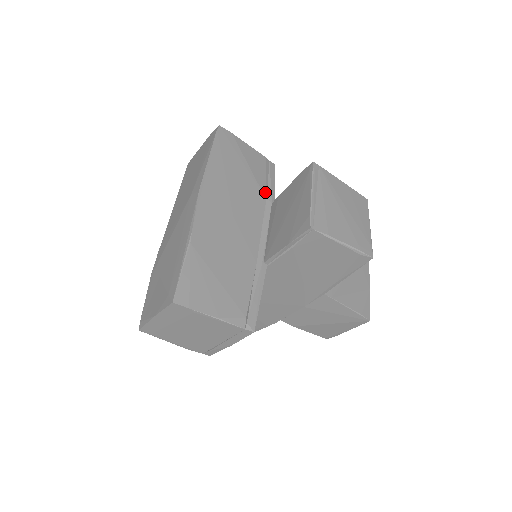
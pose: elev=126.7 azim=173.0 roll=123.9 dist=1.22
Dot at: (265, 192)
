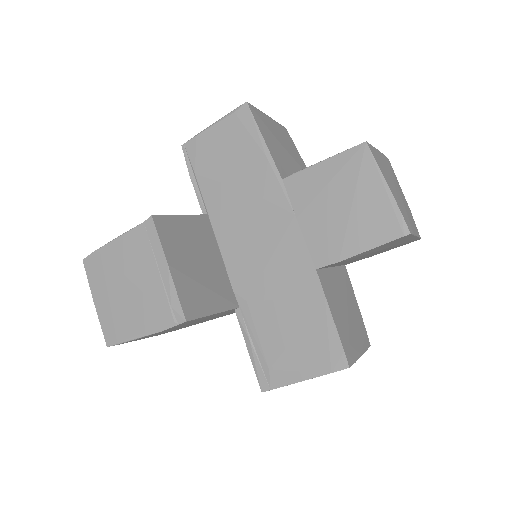
Dot at: occluded
